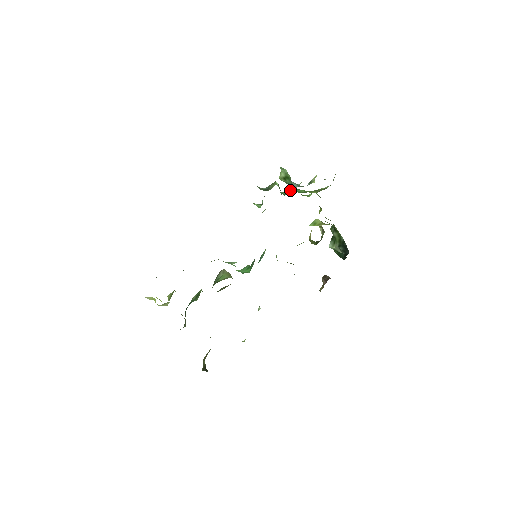
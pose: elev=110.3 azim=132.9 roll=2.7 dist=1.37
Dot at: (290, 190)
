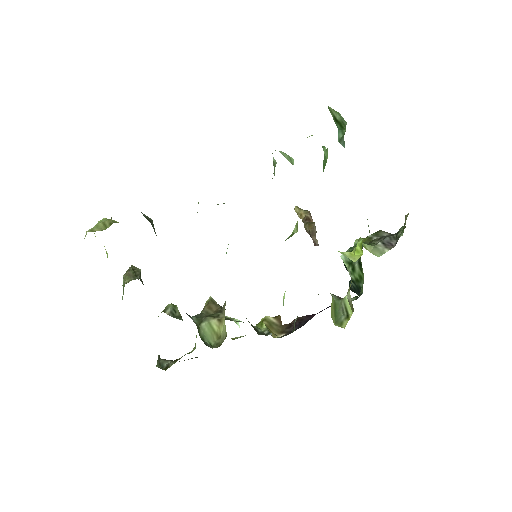
Dot at: occluded
